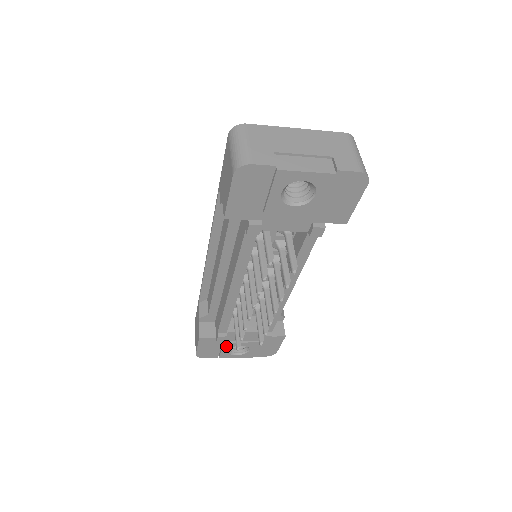
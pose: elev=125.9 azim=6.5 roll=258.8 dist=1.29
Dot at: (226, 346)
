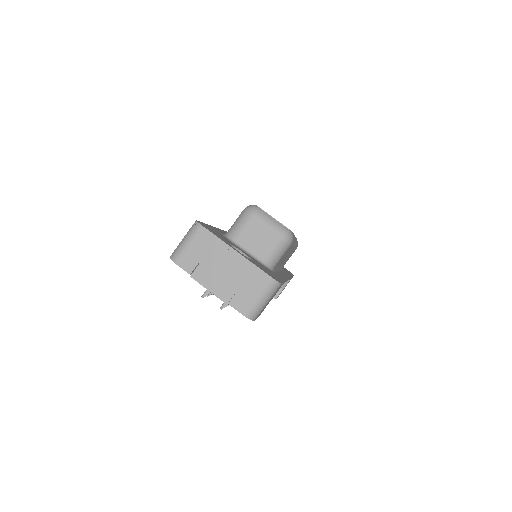
Dot at: occluded
